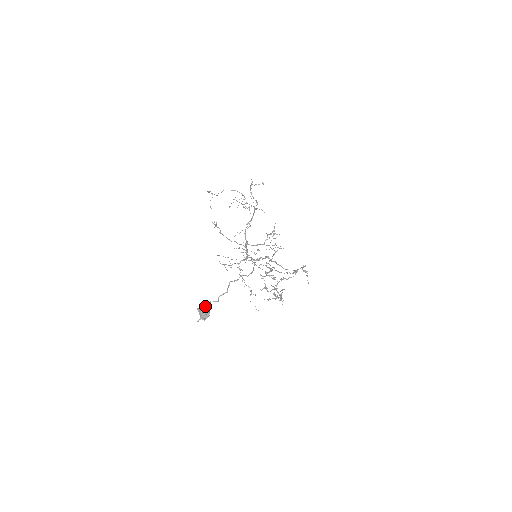
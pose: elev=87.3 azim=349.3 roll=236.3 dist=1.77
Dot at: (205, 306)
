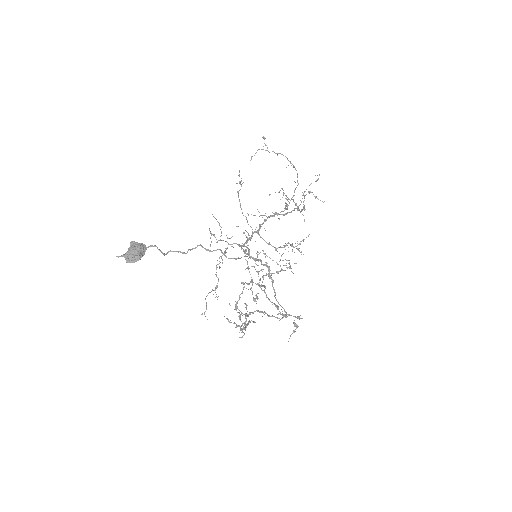
Dot at: (143, 246)
